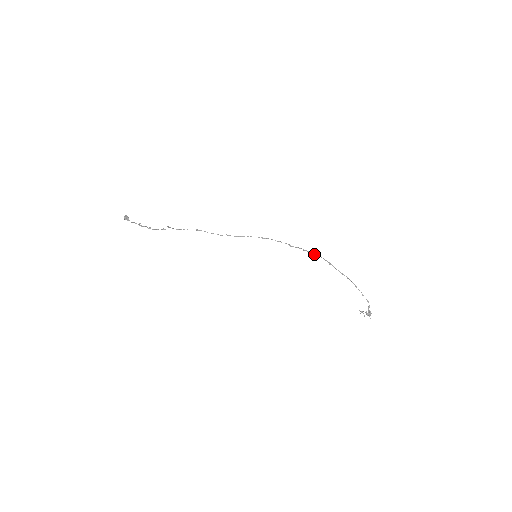
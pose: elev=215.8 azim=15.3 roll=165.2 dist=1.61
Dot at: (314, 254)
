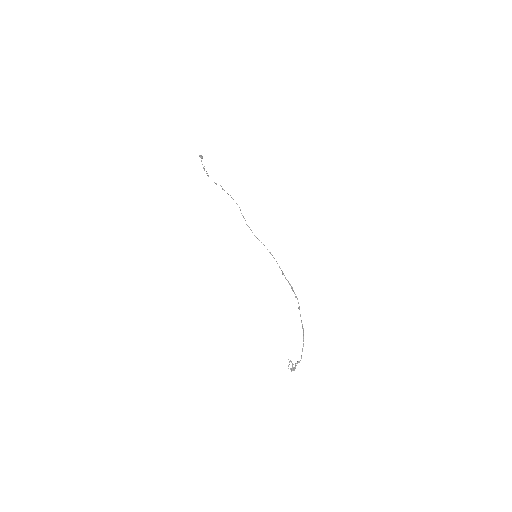
Dot at: (294, 292)
